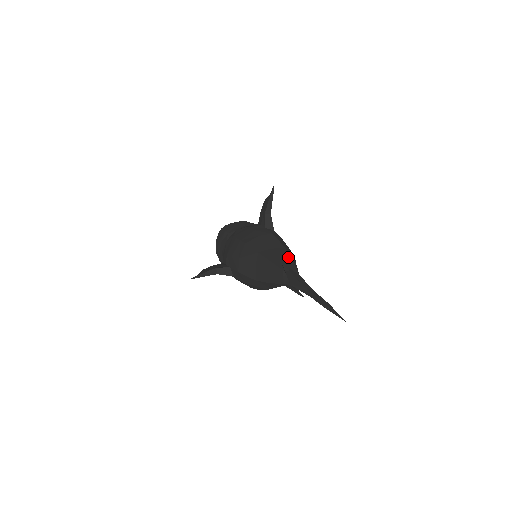
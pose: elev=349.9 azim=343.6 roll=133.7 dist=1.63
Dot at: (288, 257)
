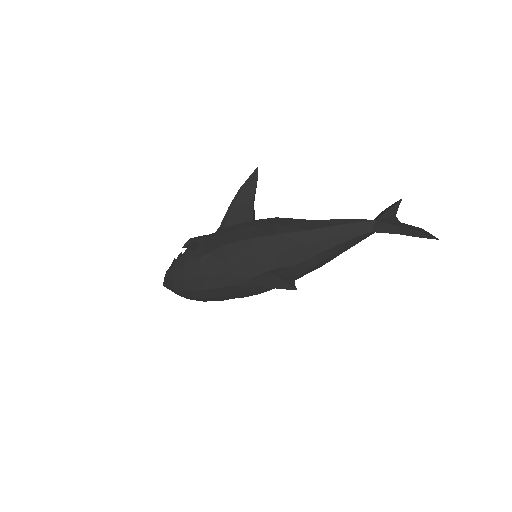
Dot at: occluded
